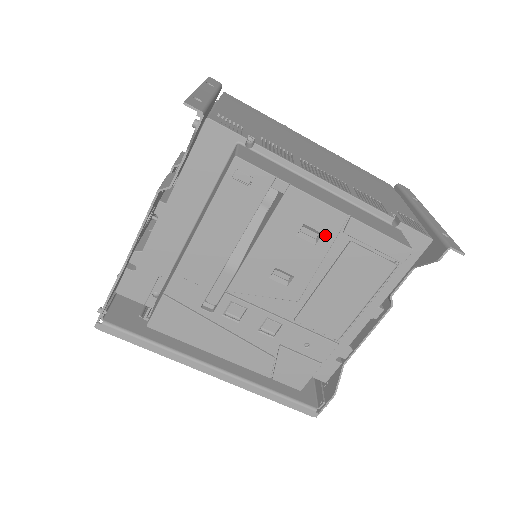
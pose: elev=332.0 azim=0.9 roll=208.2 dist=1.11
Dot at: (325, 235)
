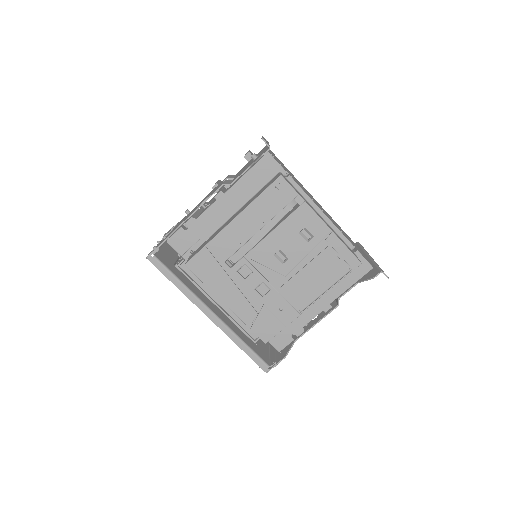
Dot at: (315, 238)
